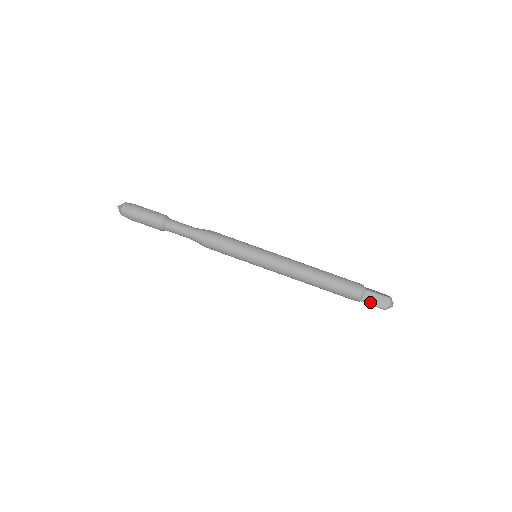
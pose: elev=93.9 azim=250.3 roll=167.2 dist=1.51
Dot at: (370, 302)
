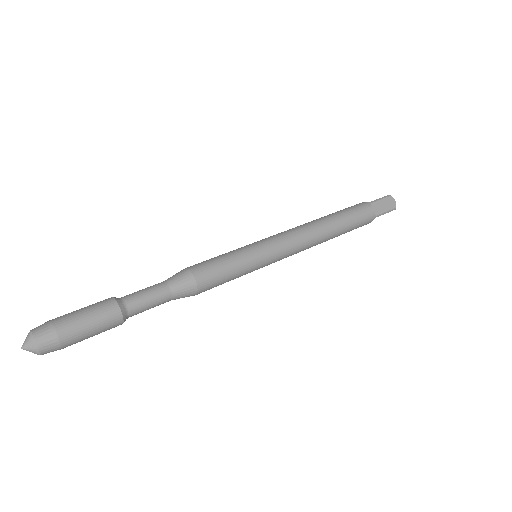
Dot at: (375, 200)
